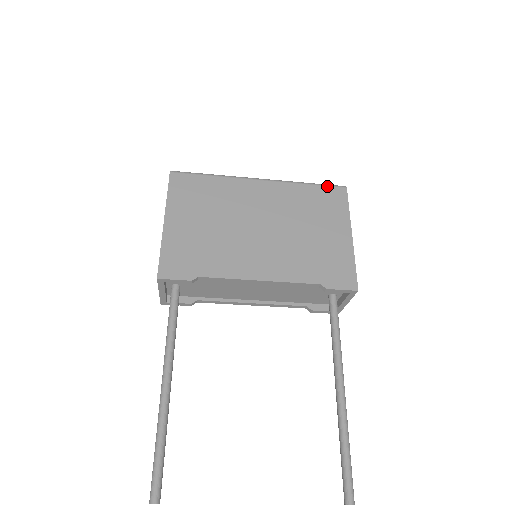
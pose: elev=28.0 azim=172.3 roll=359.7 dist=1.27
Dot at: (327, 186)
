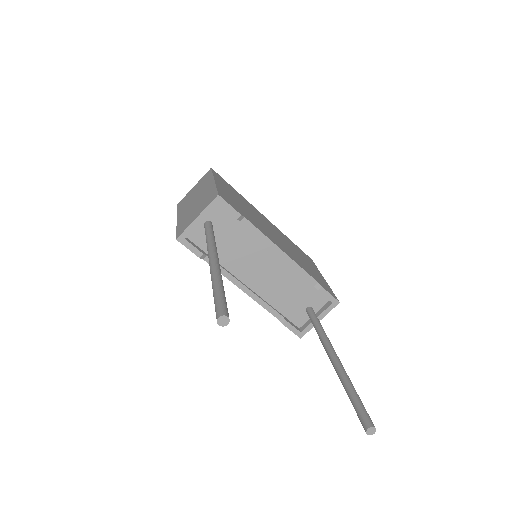
Dot at: (301, 250)
